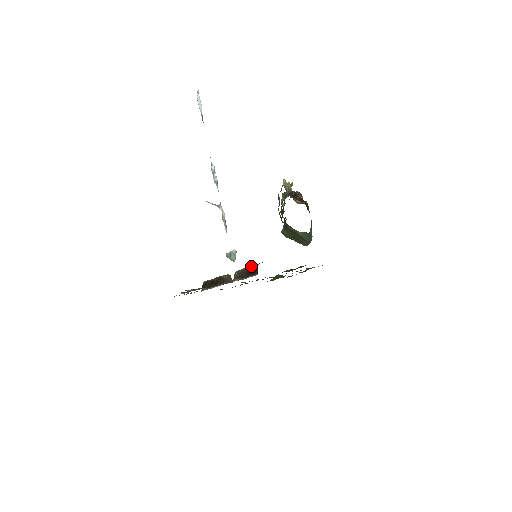
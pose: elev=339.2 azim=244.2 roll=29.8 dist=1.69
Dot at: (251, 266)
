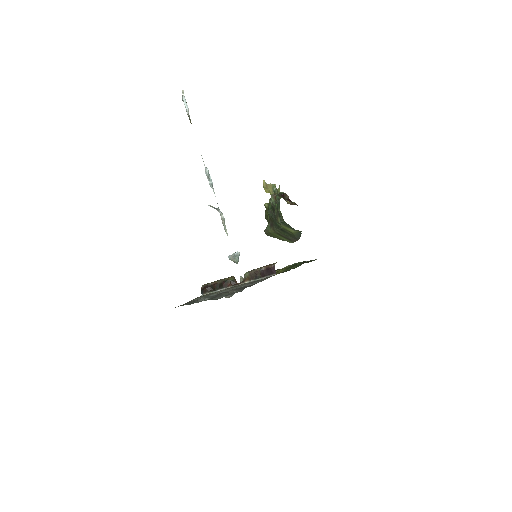
Dot at: (266, 266)
